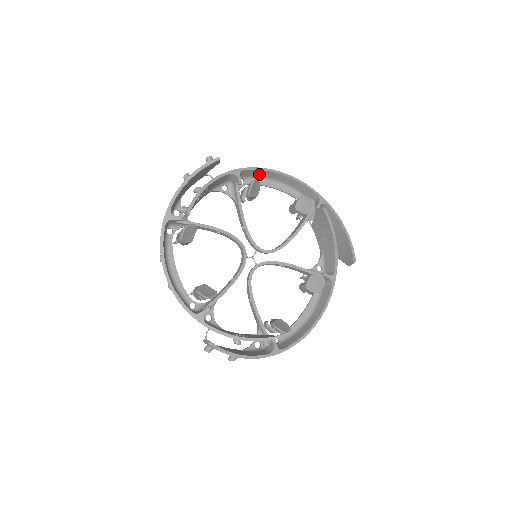
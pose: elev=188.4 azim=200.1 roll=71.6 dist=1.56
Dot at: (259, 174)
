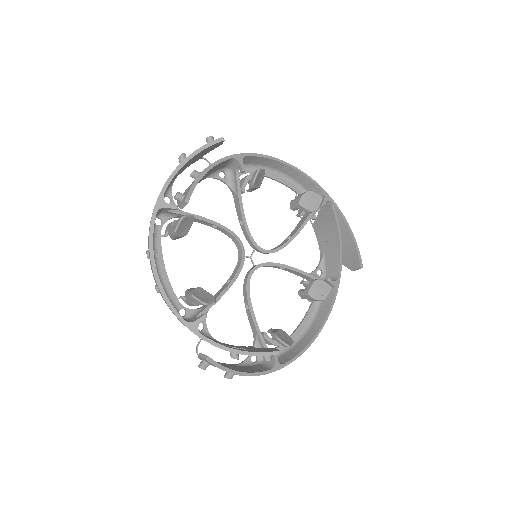
Dot at: (261, 162)
